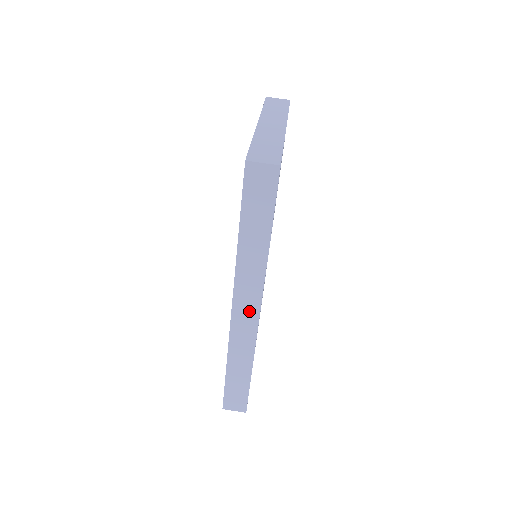
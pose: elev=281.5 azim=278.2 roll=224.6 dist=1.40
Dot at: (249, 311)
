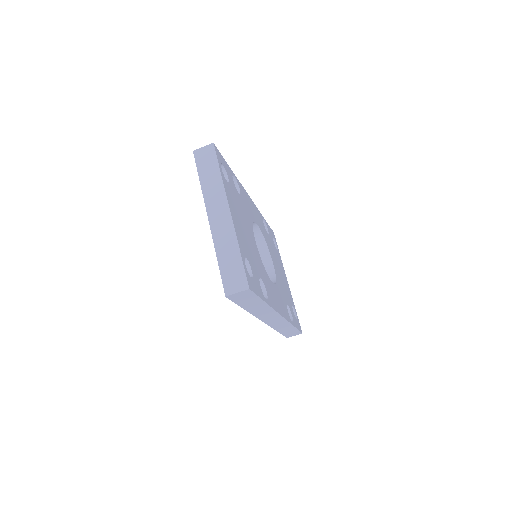
Dot at: (274, 318)
